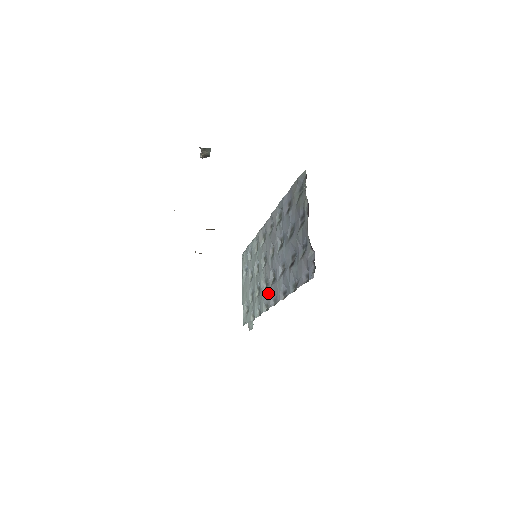
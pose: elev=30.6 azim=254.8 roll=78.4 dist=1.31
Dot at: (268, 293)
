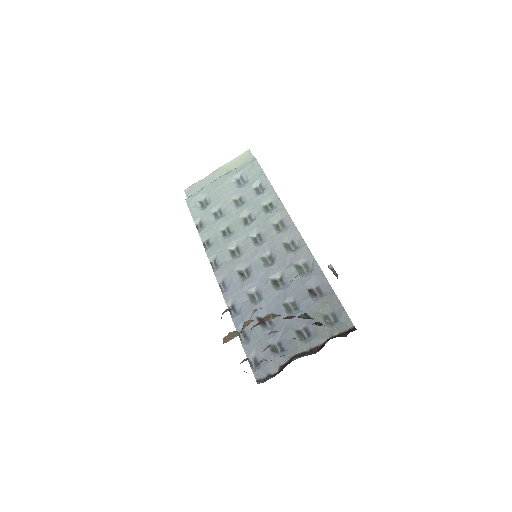
Dot at: (227, 268)
